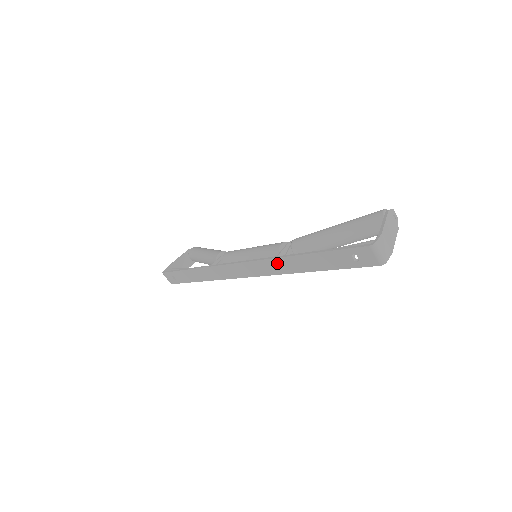
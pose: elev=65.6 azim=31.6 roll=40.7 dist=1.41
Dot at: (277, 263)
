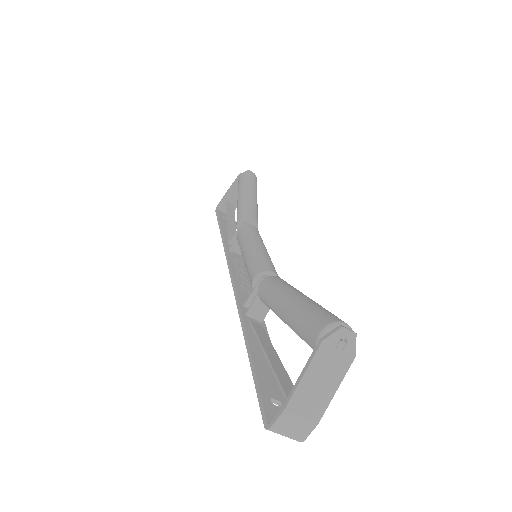
Dot at: occluded
